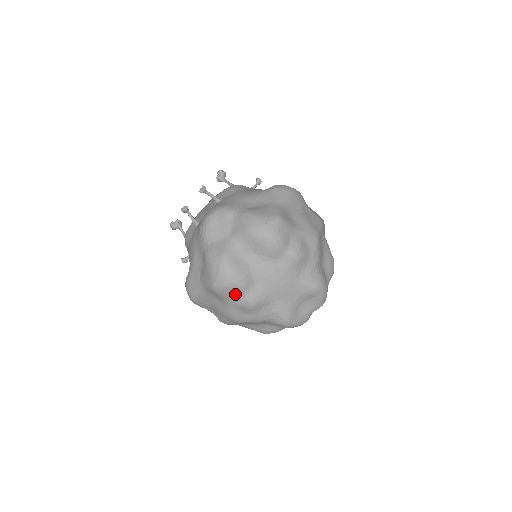
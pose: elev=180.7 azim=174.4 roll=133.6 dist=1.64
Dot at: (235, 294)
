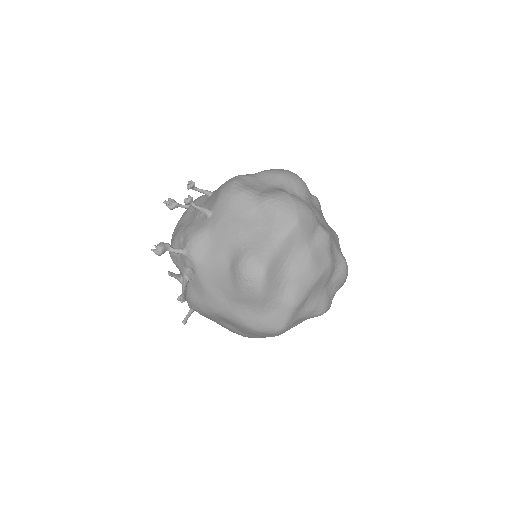
Dot at: (314, 227)
